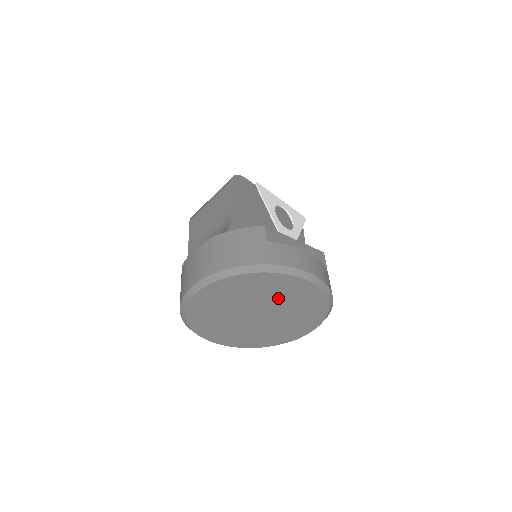
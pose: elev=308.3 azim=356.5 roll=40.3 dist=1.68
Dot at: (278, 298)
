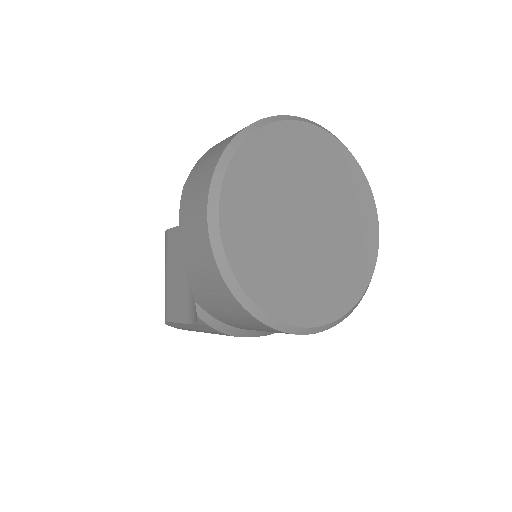
Dot at: (304, 173)
